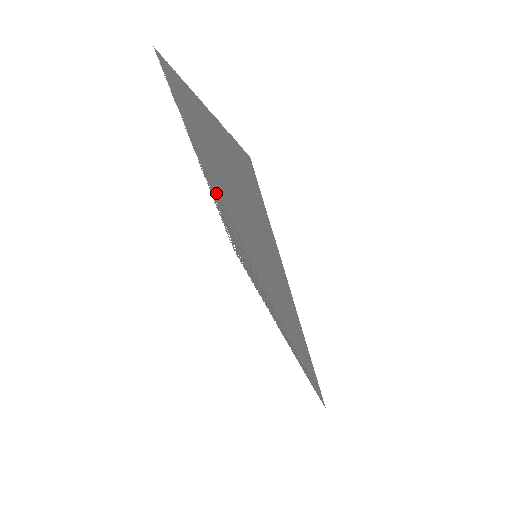
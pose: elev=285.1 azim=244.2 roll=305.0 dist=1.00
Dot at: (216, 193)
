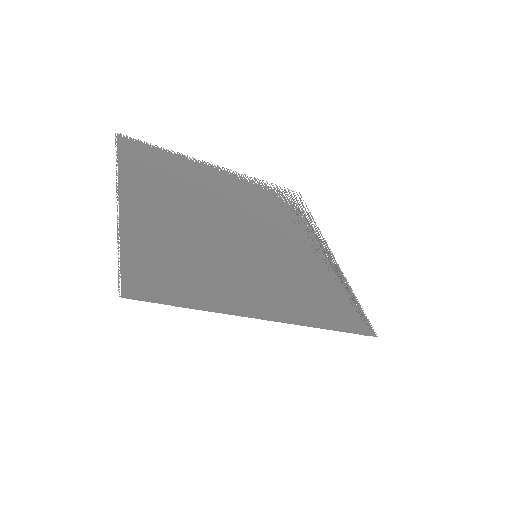
Dot at: occluded
